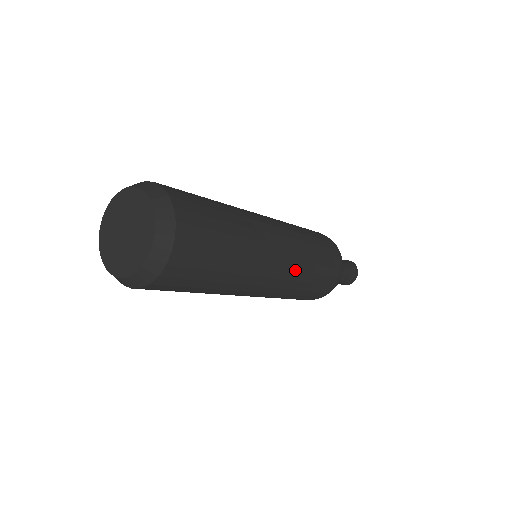
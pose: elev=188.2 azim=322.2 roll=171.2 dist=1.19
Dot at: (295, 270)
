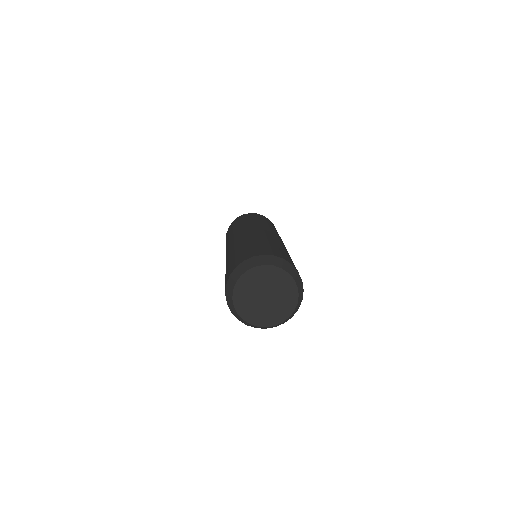
Dot at: occluded
